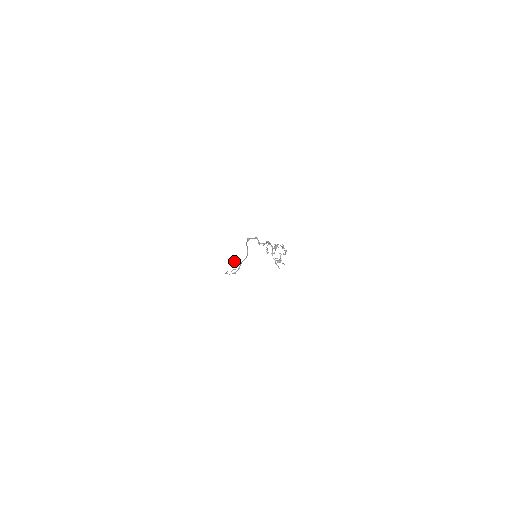
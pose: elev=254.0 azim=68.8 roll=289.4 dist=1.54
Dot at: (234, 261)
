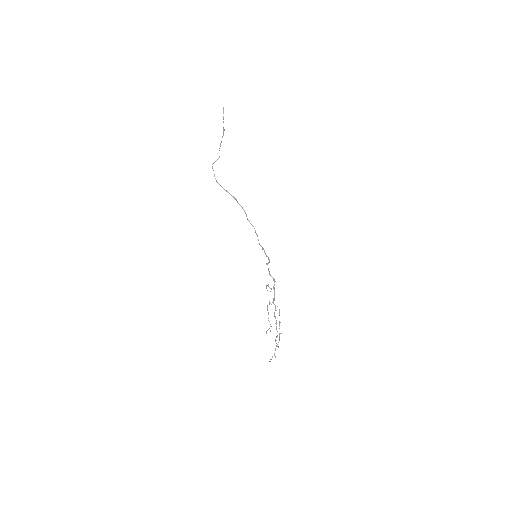
Dot at: occluded
